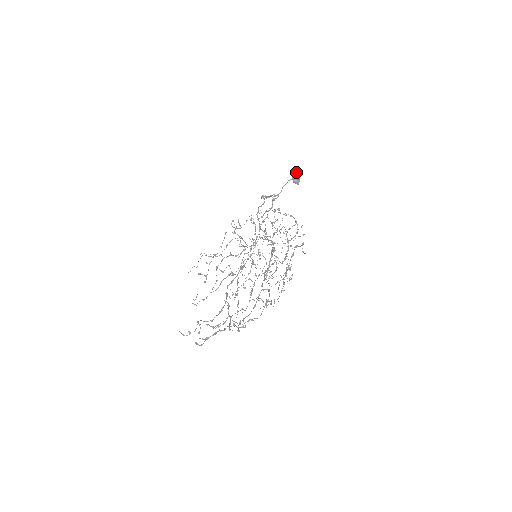
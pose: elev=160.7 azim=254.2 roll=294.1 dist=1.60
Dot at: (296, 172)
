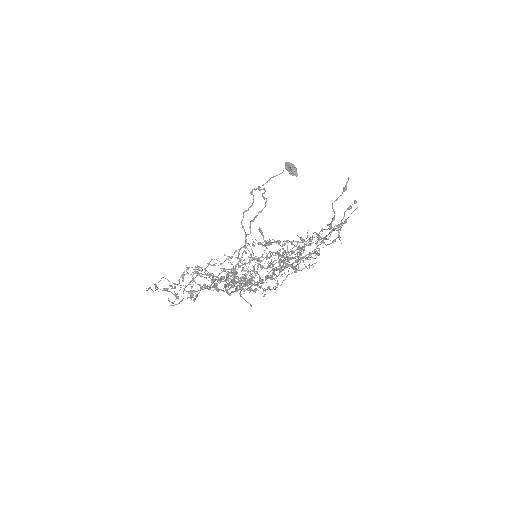
Dot at: (292, 164)
